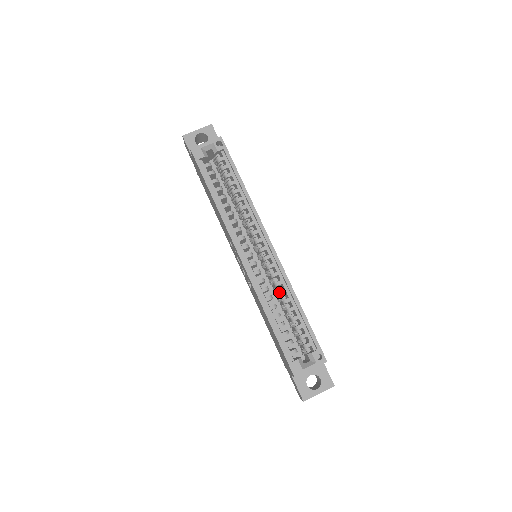
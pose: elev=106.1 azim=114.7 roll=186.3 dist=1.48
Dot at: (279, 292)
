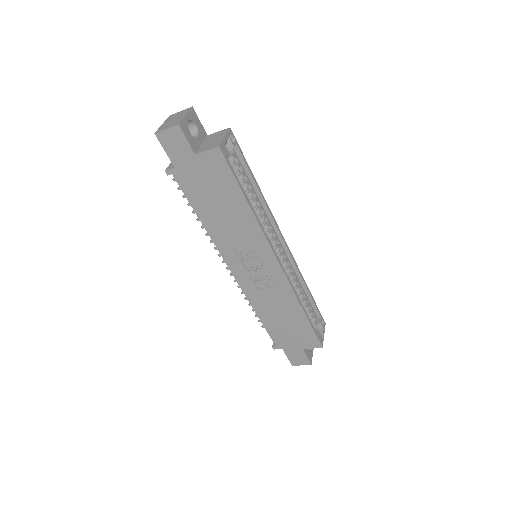
Dot at: (295, 283)
